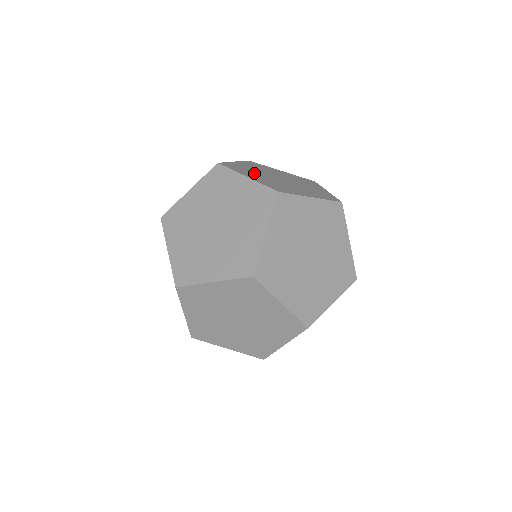
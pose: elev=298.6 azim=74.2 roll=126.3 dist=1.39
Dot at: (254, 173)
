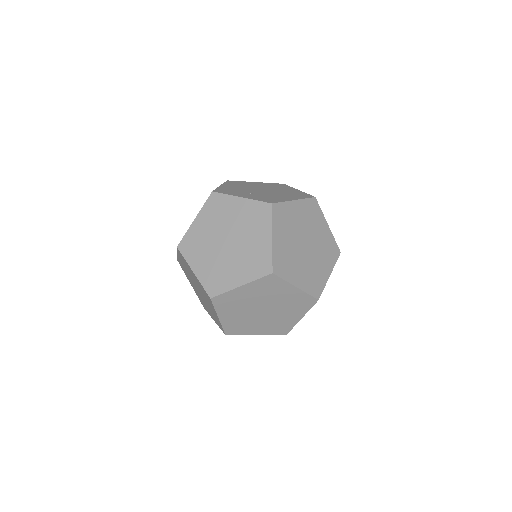
Dot at: (288, 230)
